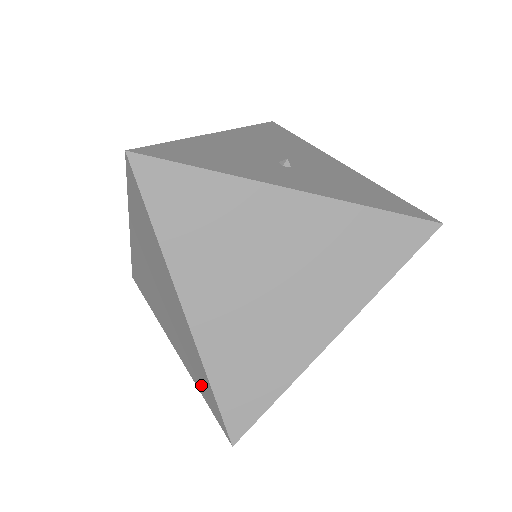
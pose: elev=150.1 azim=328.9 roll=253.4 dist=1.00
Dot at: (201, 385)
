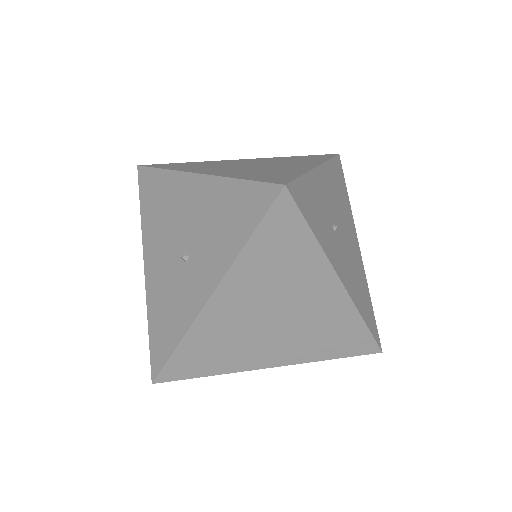
Dot at: occluded
